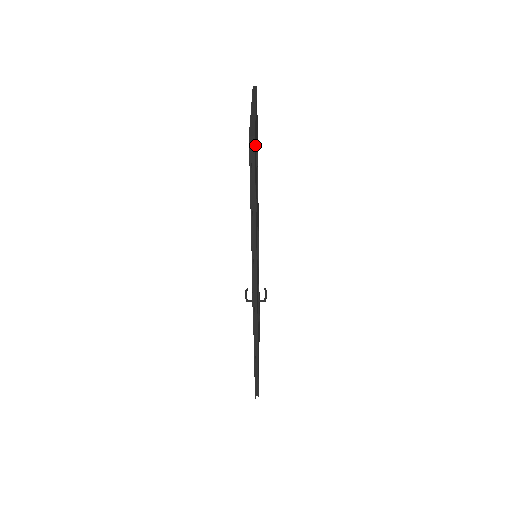
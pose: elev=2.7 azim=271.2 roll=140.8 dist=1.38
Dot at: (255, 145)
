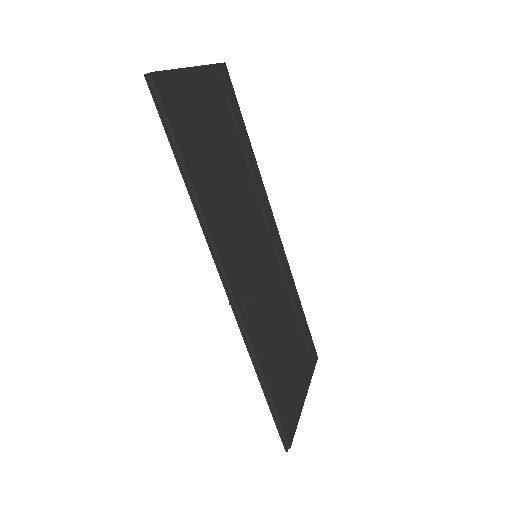
Dot at: (174, 94)
